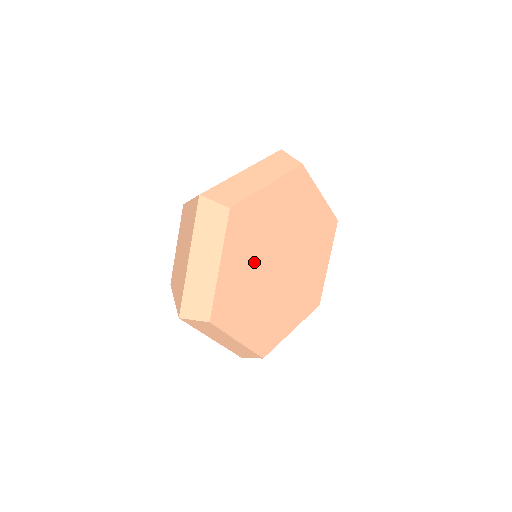
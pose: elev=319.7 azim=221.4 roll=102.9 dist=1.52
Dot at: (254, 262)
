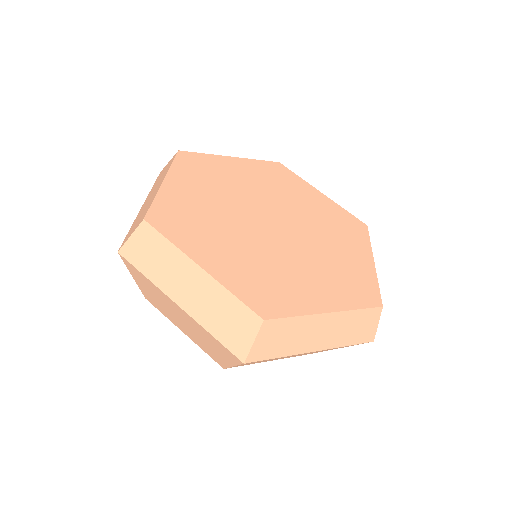
Dot at: (221, 201)
